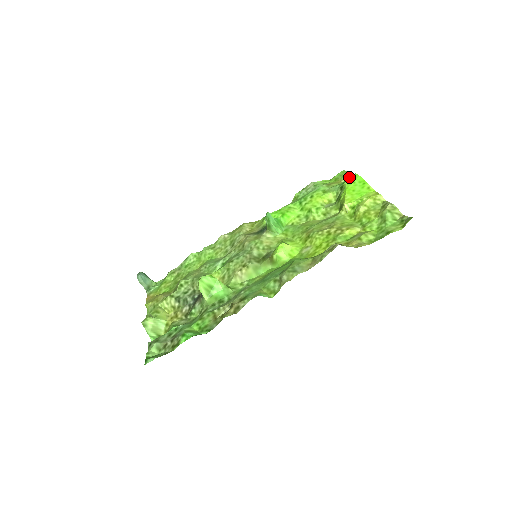
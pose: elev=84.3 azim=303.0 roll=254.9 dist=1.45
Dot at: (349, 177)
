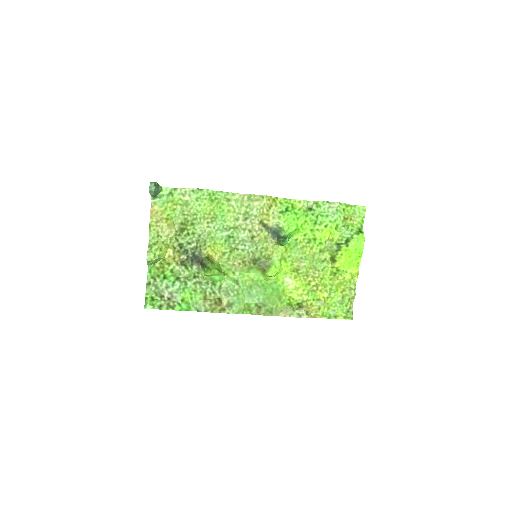
Dot at: (359, 237)
